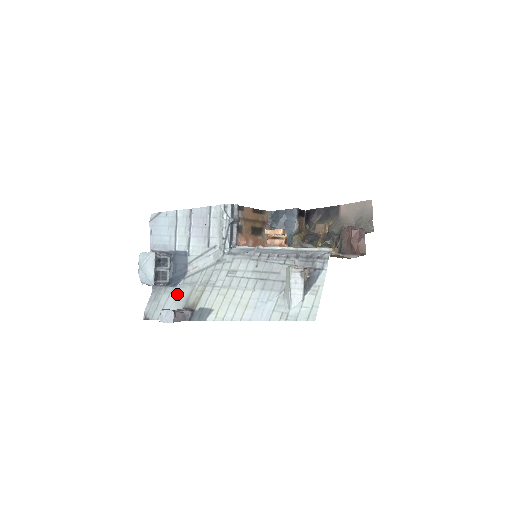
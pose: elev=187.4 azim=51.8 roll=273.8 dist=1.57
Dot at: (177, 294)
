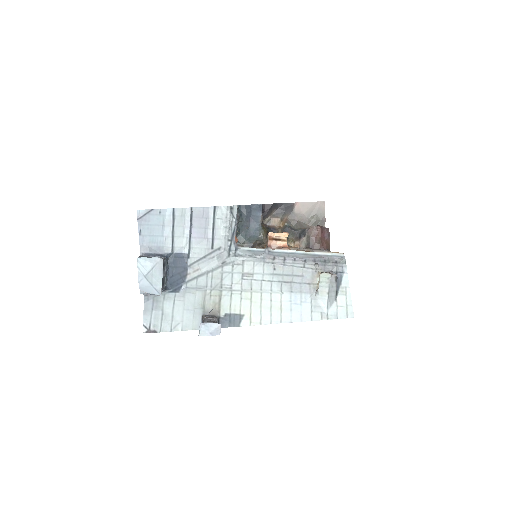
Dot at: (185, 301)
